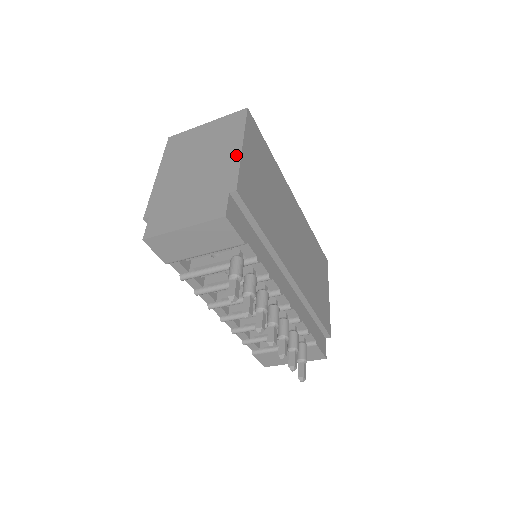
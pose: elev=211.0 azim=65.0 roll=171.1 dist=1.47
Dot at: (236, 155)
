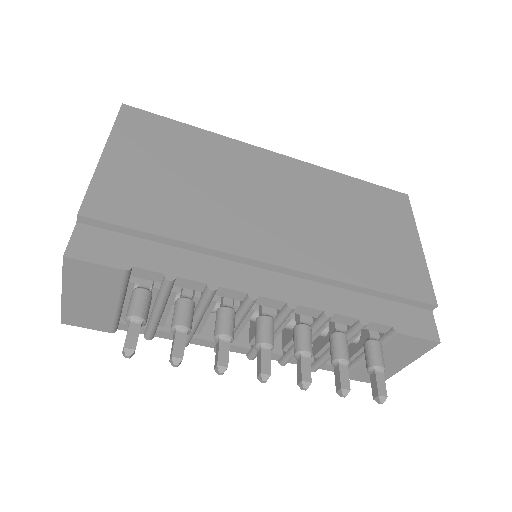
Dot at: occluded
